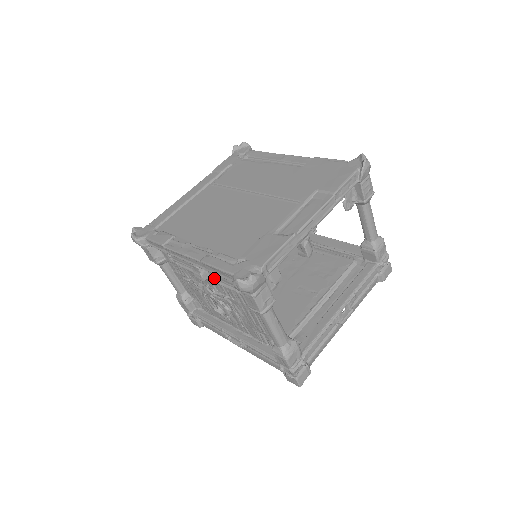
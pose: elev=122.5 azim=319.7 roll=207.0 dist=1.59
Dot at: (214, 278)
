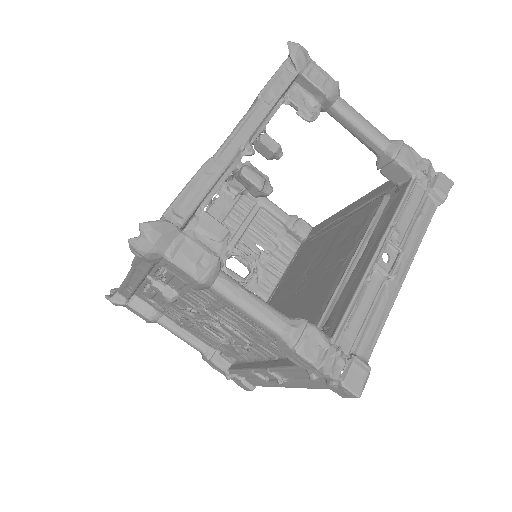
Dot at: (178, 289)
